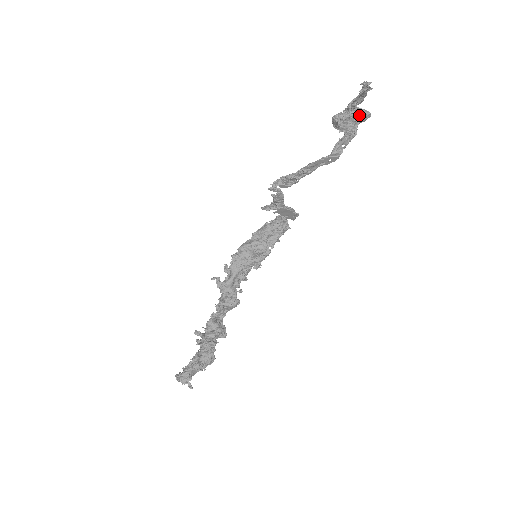
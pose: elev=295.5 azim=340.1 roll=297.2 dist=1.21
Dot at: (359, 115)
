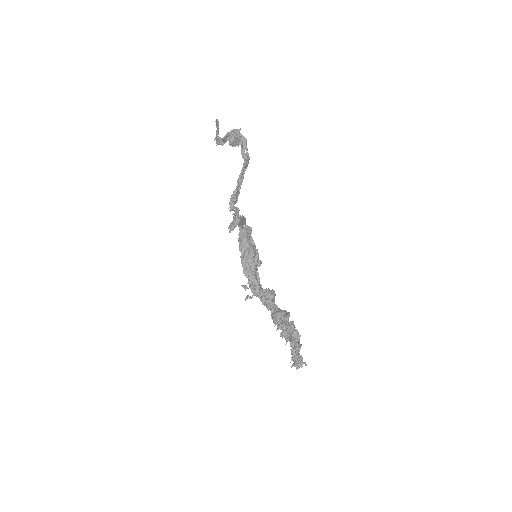
Dot at: (235, 133)
